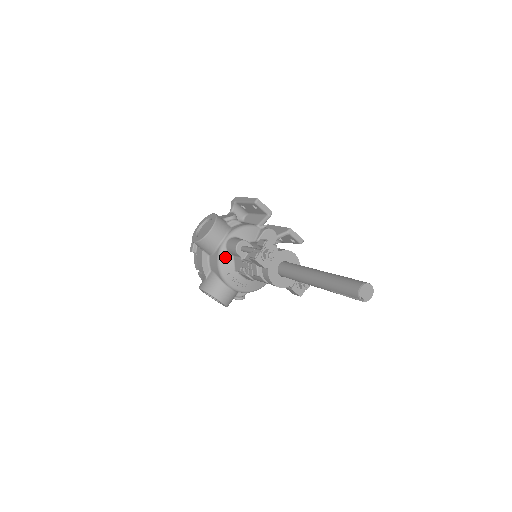
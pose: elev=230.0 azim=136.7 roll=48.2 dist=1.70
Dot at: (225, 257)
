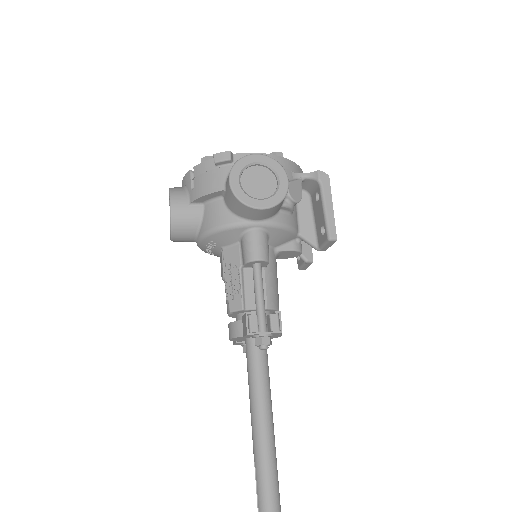
Dot at: (232, 234)
